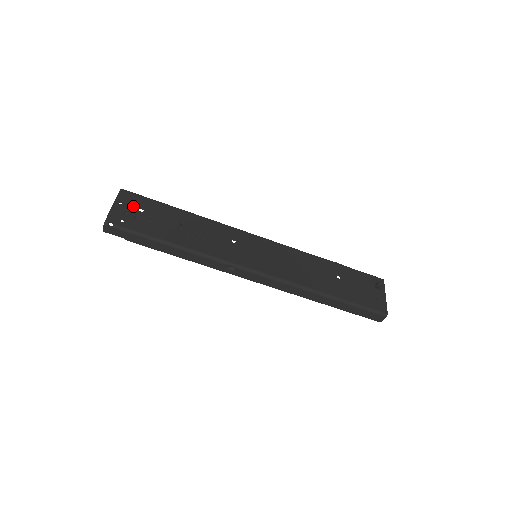
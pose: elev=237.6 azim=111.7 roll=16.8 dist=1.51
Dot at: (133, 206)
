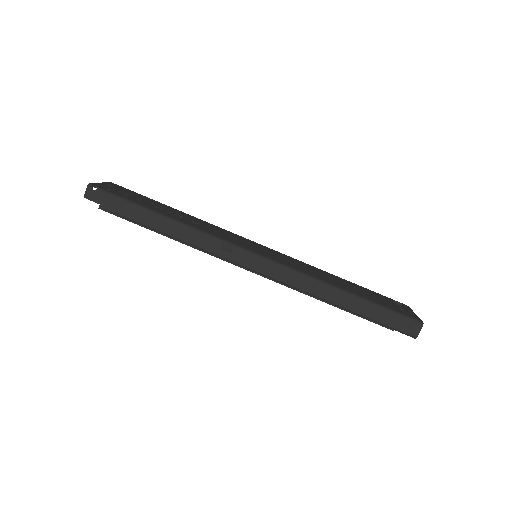
Dot at: (122, 190)
